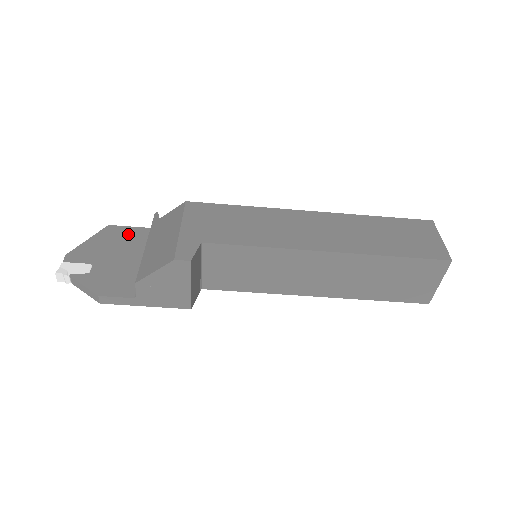
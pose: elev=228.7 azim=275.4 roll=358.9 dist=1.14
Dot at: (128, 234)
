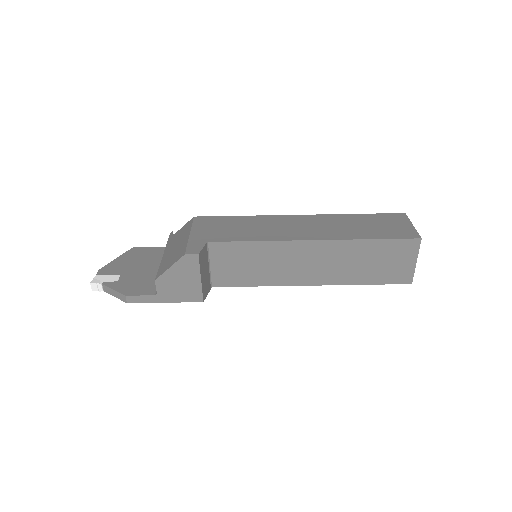
Dot at: (149, 252)
